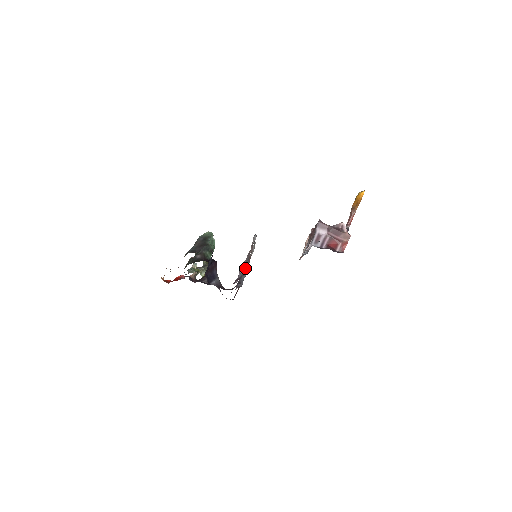
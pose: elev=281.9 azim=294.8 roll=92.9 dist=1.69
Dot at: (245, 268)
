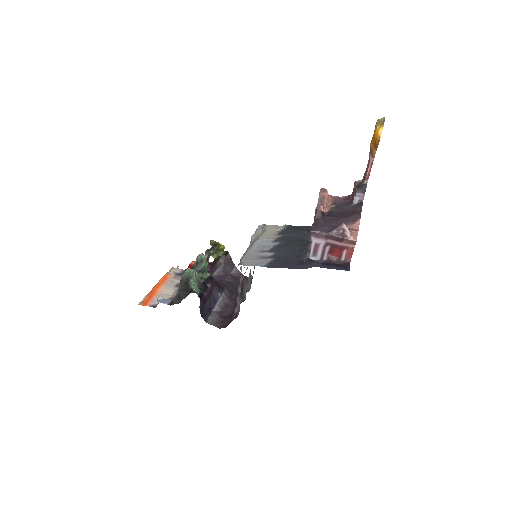
Dot at: (239, 303)
